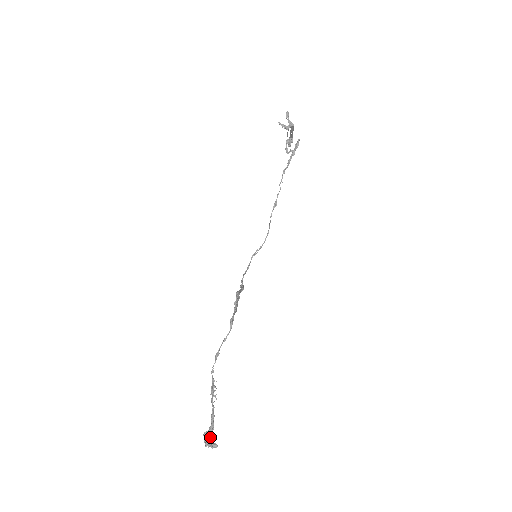
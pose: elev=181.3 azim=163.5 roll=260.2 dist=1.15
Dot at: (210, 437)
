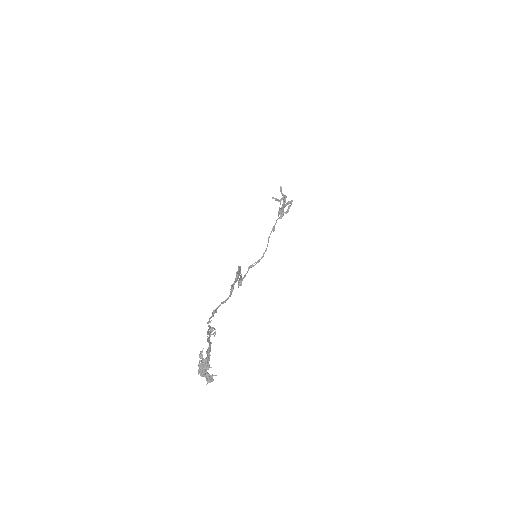
Dot at: (205, 364)
